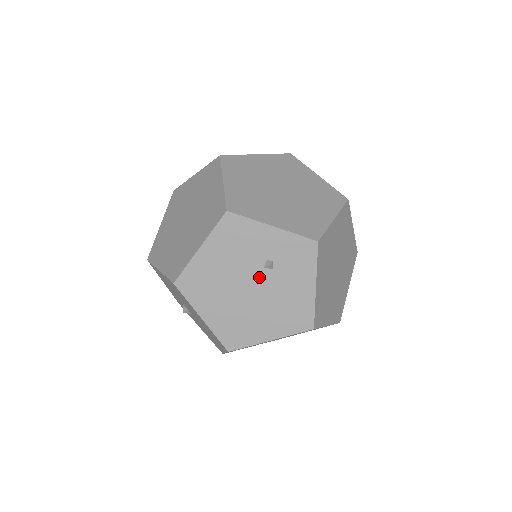
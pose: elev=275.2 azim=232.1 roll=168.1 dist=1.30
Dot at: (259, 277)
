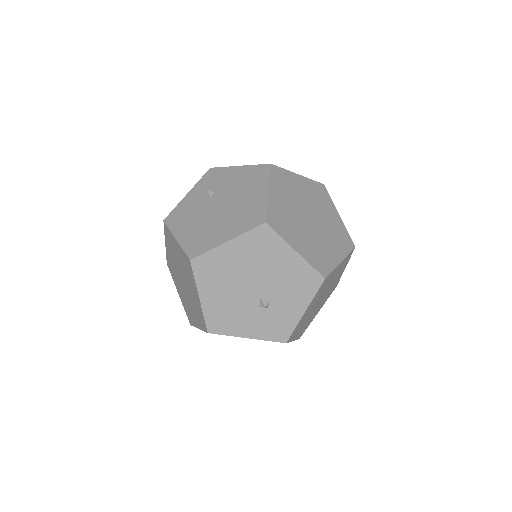
Dot at: (215, 201)
